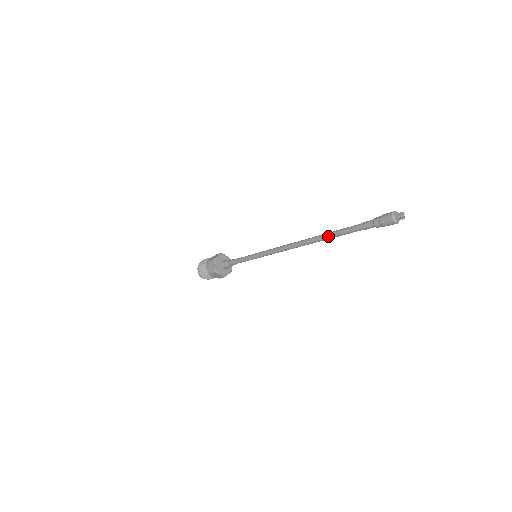
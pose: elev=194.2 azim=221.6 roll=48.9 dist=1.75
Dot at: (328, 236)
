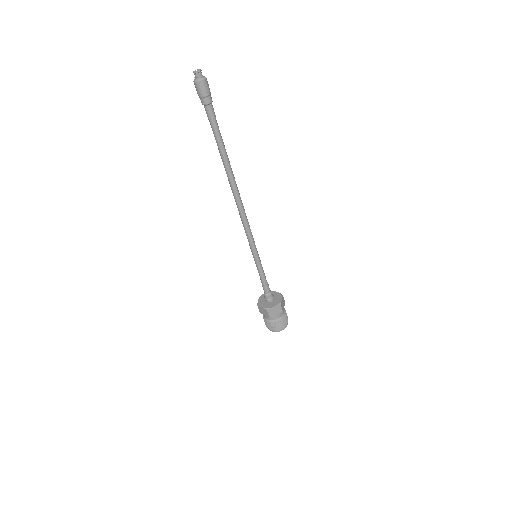
Dot at: (223, 162)
